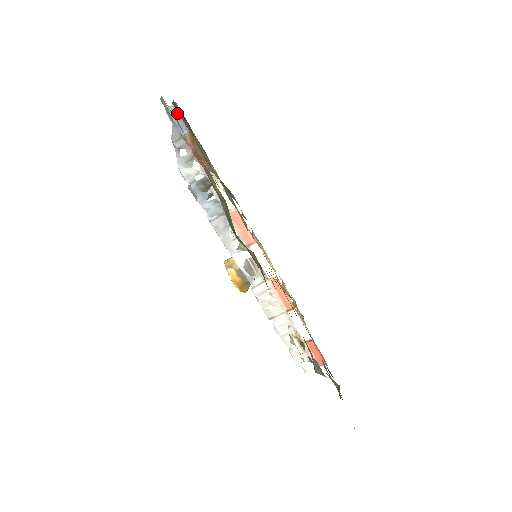
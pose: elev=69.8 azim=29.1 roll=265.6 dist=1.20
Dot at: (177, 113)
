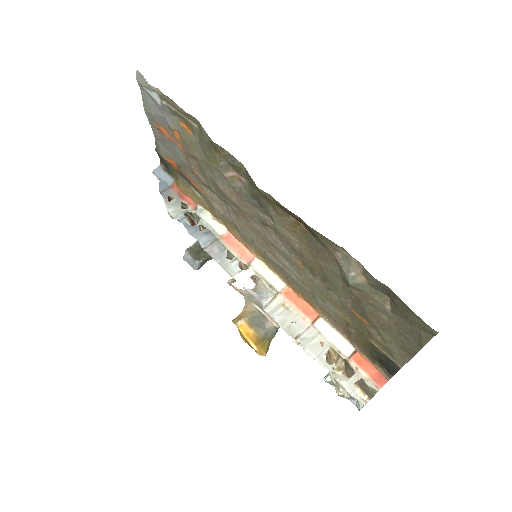
Dot at: (162, 171)
